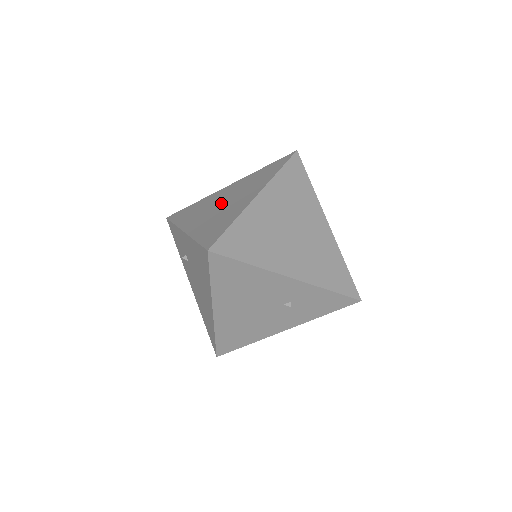
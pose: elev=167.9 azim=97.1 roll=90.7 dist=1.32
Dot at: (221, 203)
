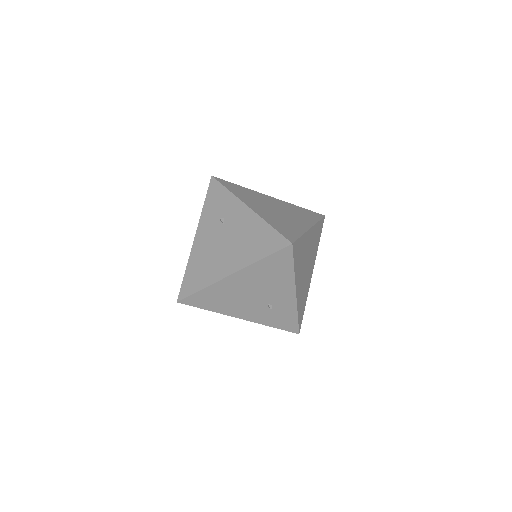
Dot at: (275, 208)
